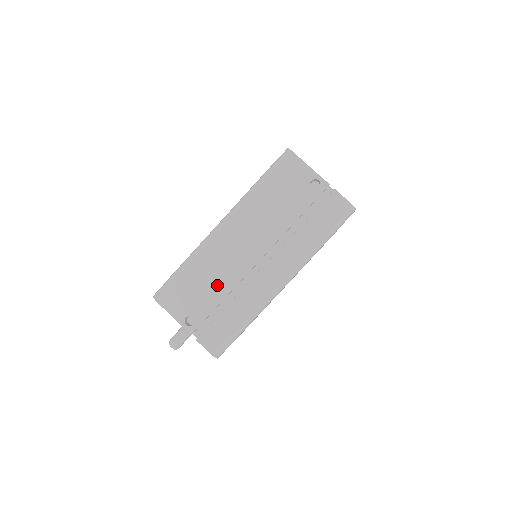
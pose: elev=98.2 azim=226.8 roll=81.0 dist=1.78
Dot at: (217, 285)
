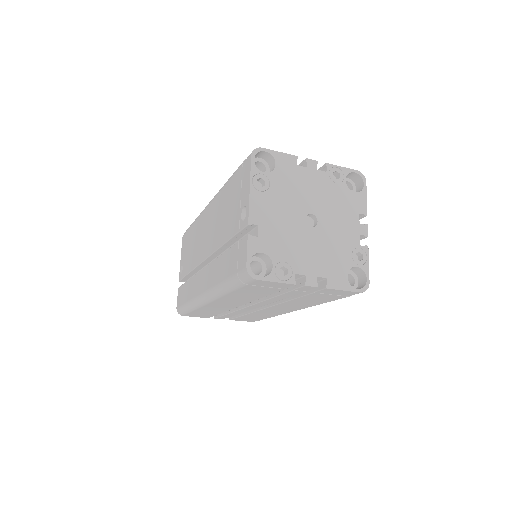
Dot at: (192, 256)
